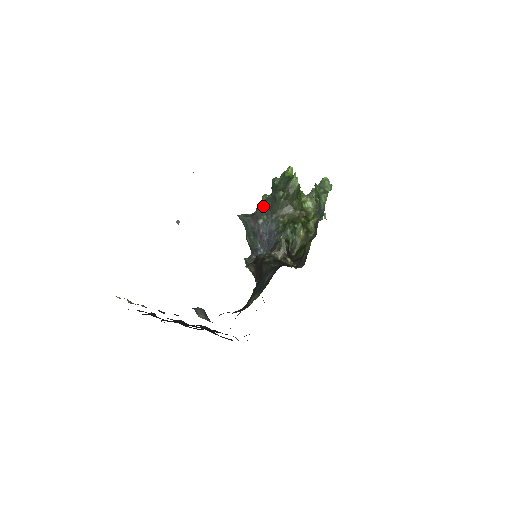
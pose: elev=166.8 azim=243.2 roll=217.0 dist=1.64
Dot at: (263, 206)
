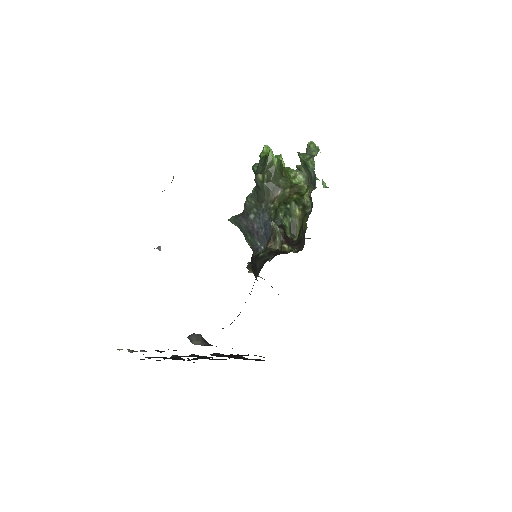
Dot at: (249, 199)
